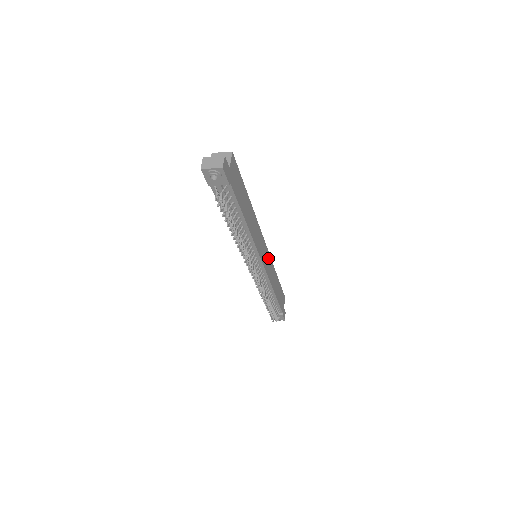
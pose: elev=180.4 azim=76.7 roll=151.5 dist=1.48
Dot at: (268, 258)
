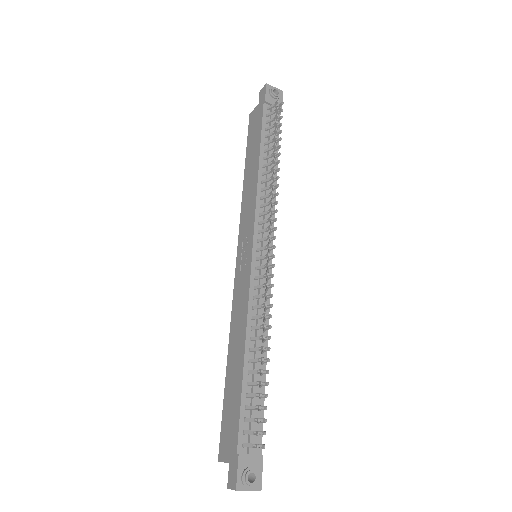
Dot at: occluded
